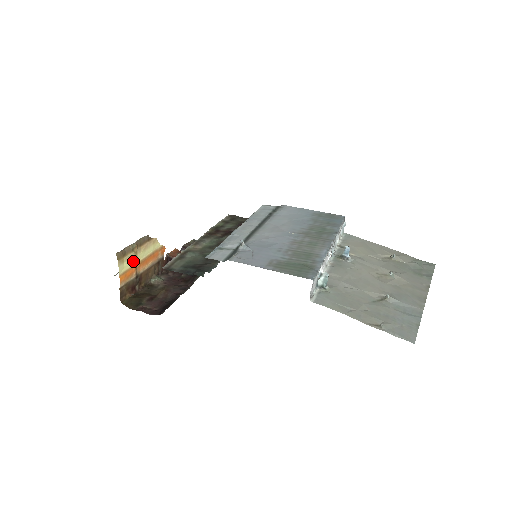
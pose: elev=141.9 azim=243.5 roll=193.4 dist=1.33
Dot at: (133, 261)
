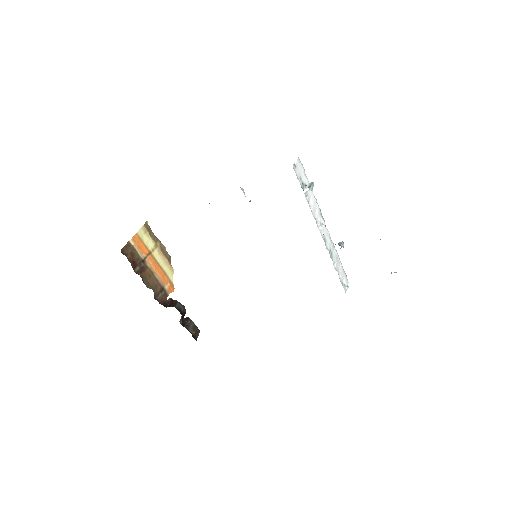
Dot at: (150, 247)
